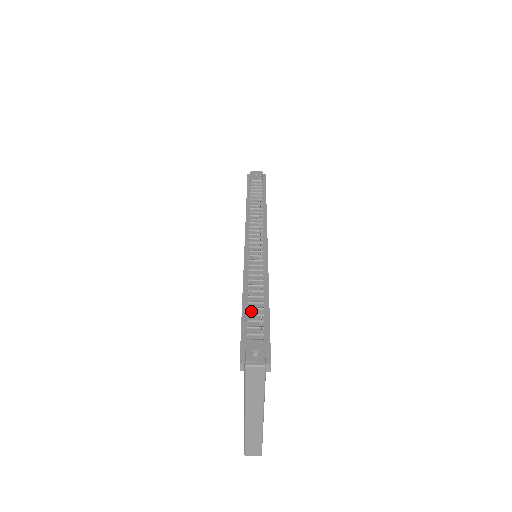
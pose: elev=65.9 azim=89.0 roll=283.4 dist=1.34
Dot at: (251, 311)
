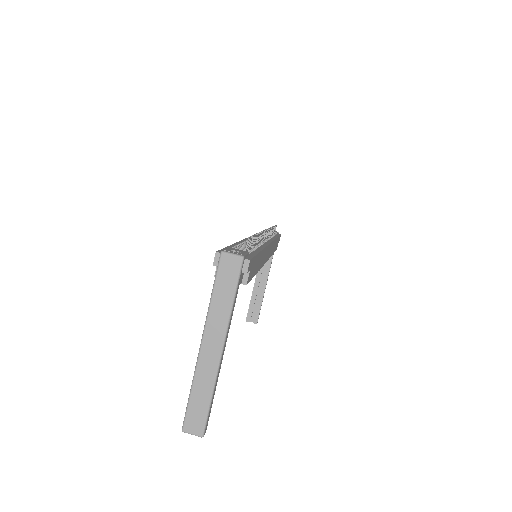
Dot at: occluded
